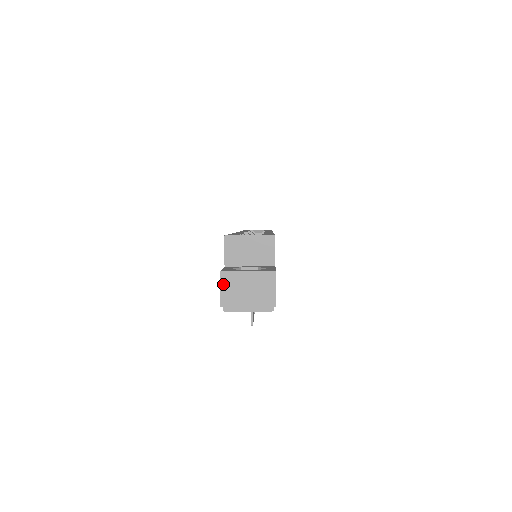
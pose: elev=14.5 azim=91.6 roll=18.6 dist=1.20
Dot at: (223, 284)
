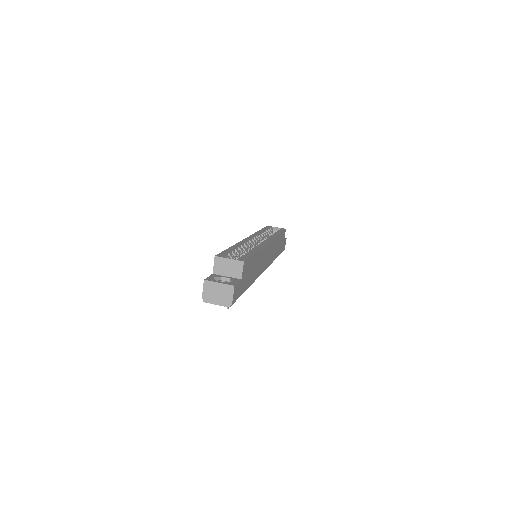
Dot at: (205, 287)
